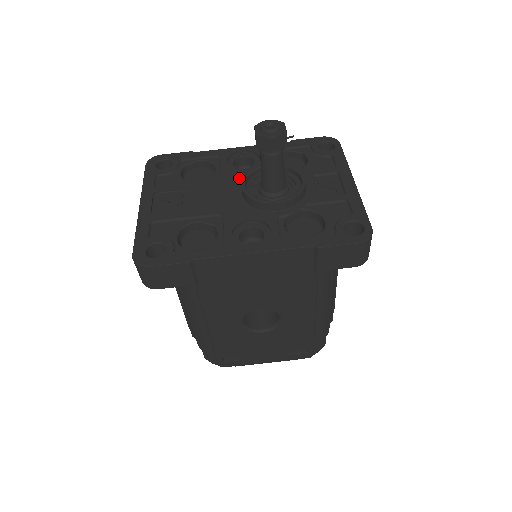
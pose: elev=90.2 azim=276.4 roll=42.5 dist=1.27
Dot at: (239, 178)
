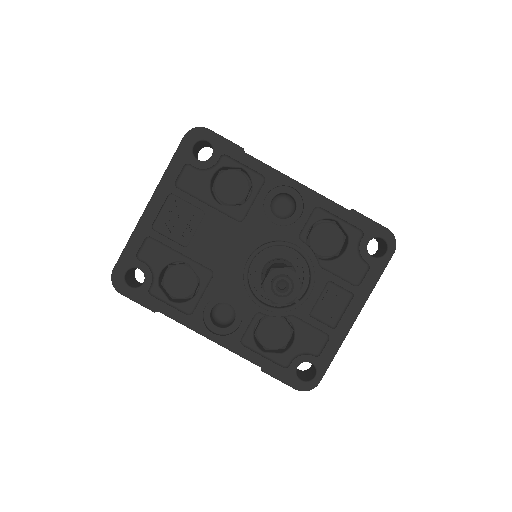
Dot at: (260, 233)
